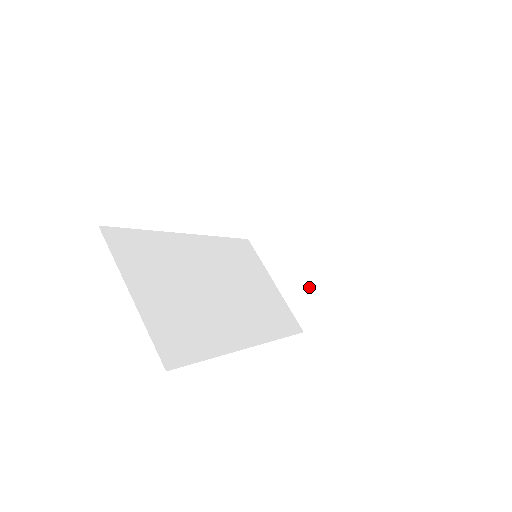
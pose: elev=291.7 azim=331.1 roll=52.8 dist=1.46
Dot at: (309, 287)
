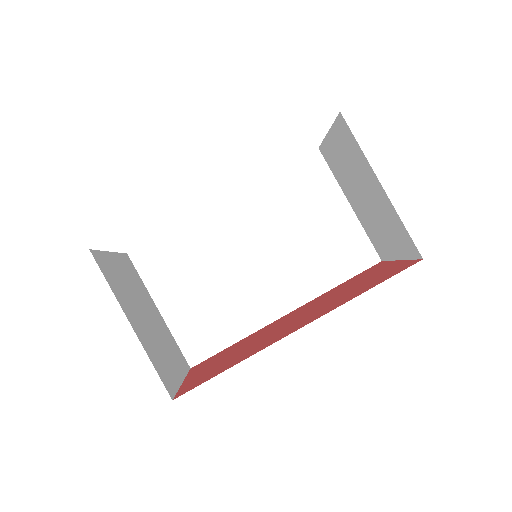
Dot at: (373, 225)
